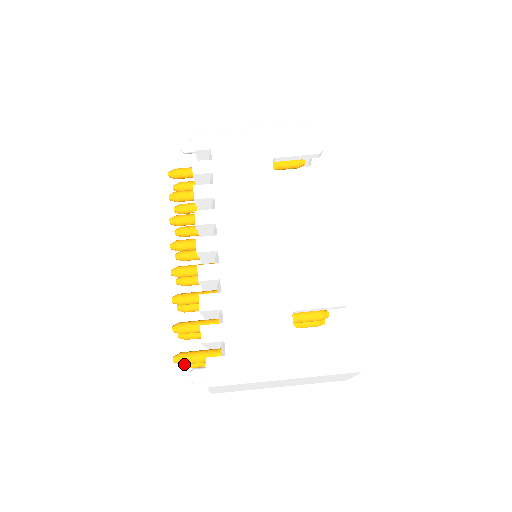
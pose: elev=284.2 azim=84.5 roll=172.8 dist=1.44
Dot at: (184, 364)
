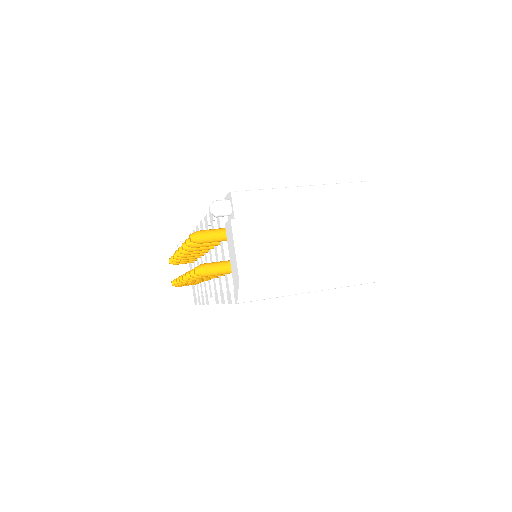
Dot at: (202, 237)
